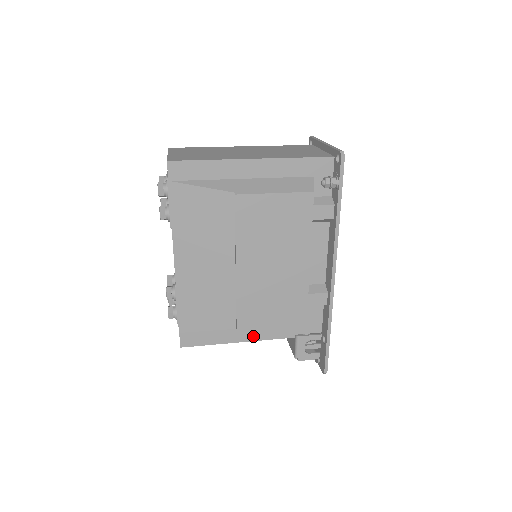
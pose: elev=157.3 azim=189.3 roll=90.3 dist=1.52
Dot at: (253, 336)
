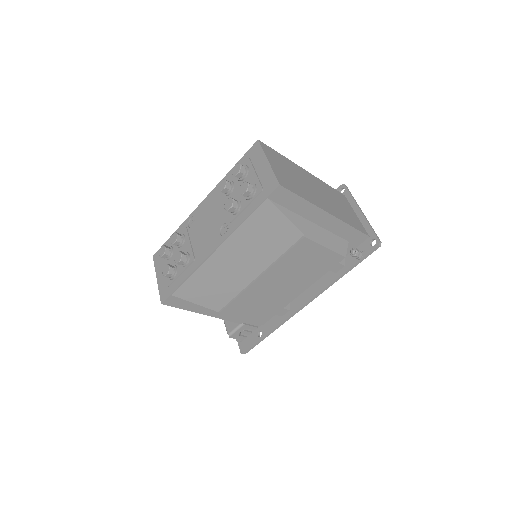
Dot at: (217, 314)
